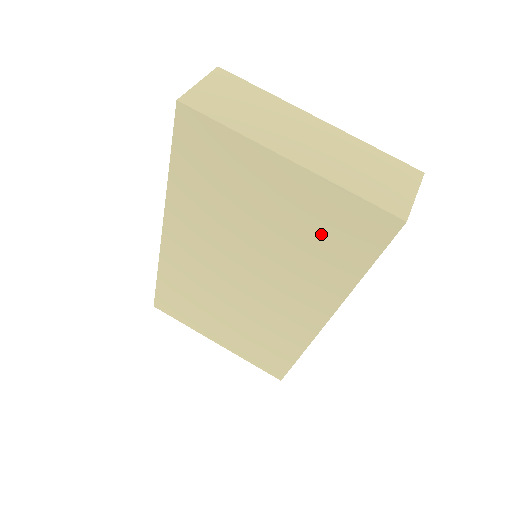
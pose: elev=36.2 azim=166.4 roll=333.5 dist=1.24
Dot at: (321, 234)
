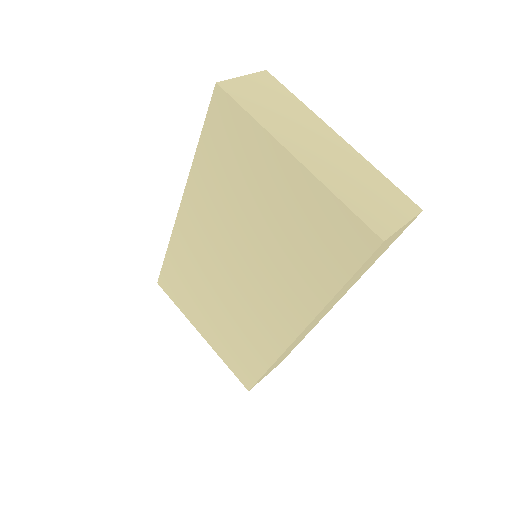
Dot at: (309, 238)
